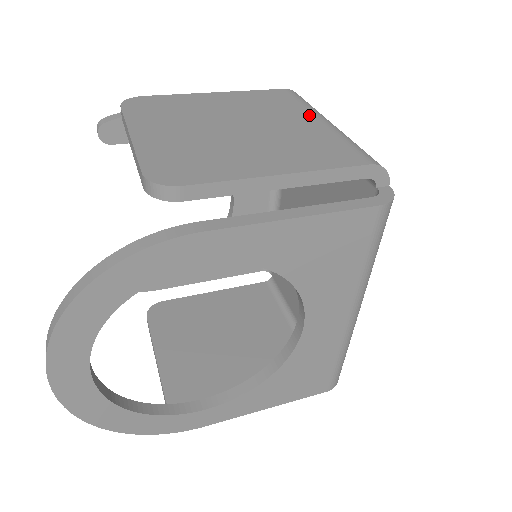
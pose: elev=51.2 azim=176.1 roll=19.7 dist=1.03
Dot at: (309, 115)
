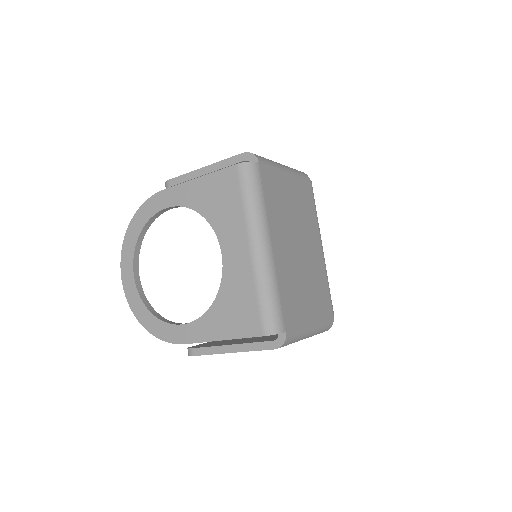
Dot at: occluded
